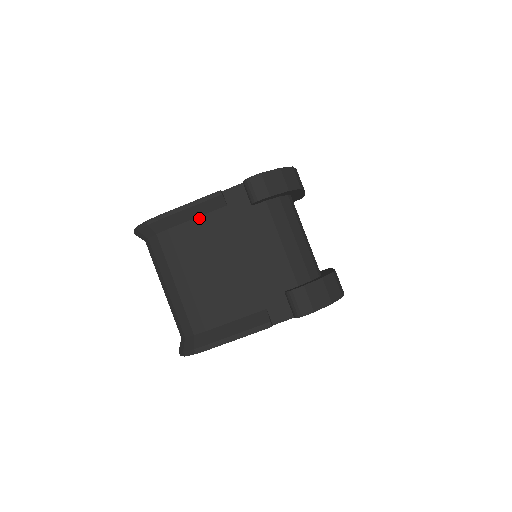
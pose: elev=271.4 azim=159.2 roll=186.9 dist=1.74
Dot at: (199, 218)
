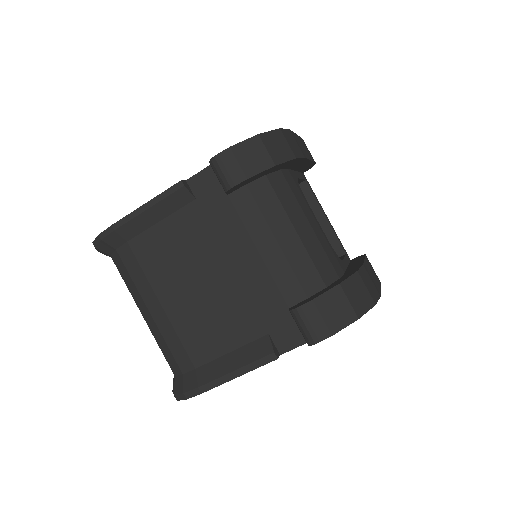
Dot at: (163, 221)
